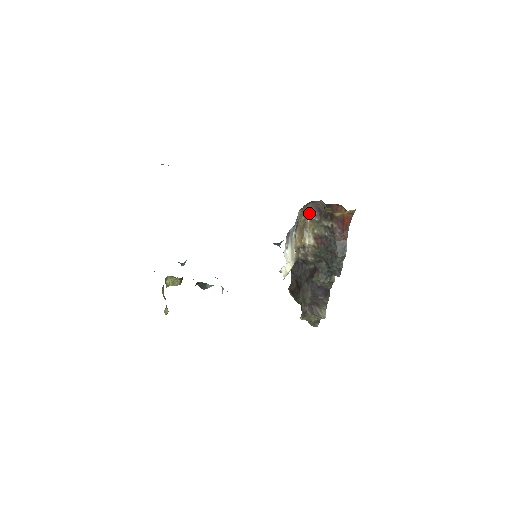
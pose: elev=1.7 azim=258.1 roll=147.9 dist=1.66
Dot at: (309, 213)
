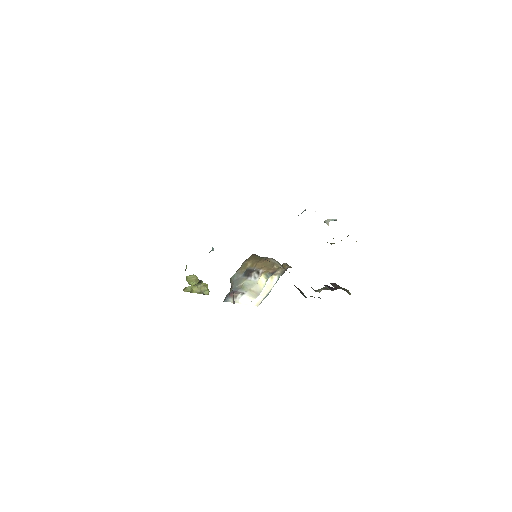
Dot at: (260, 257)
